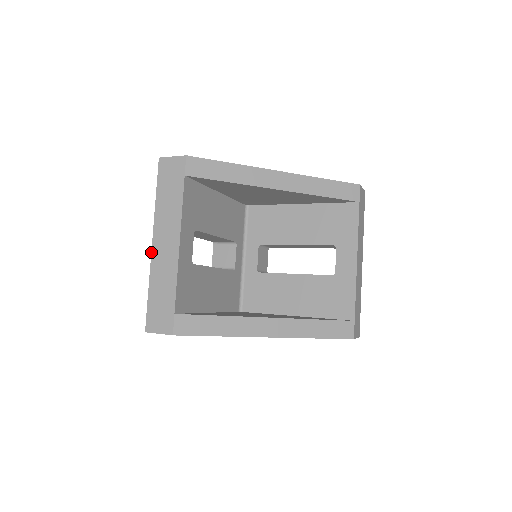
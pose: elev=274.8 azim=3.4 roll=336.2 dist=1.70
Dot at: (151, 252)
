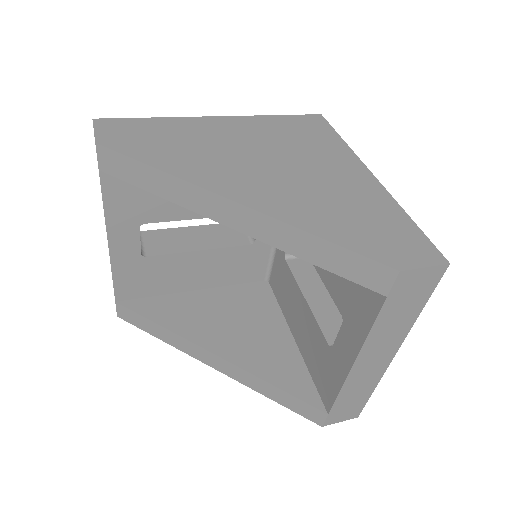
Dot at: occluded
